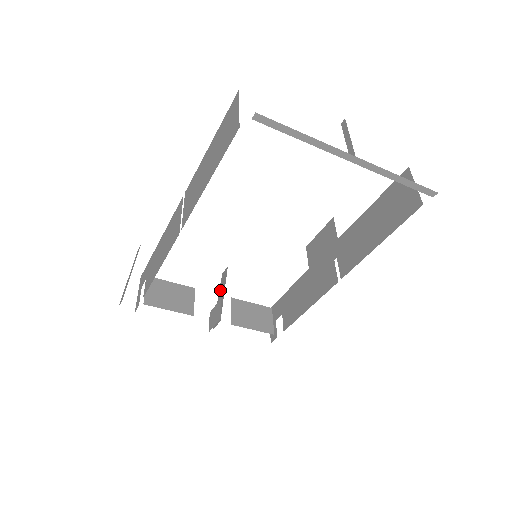
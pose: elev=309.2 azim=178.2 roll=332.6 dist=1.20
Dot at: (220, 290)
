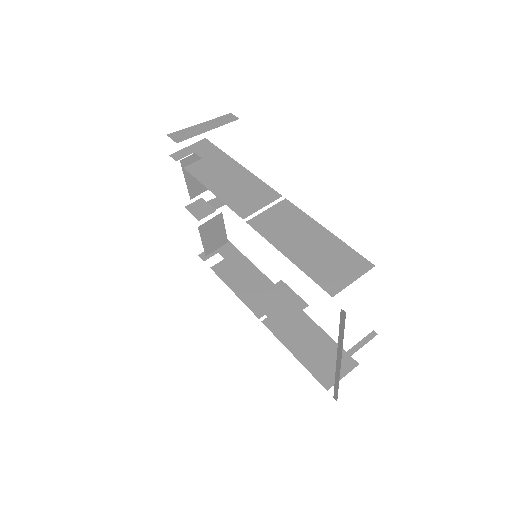
Dot at: occluded
